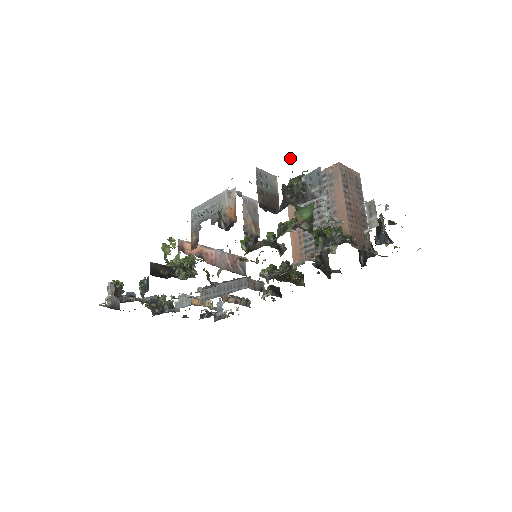
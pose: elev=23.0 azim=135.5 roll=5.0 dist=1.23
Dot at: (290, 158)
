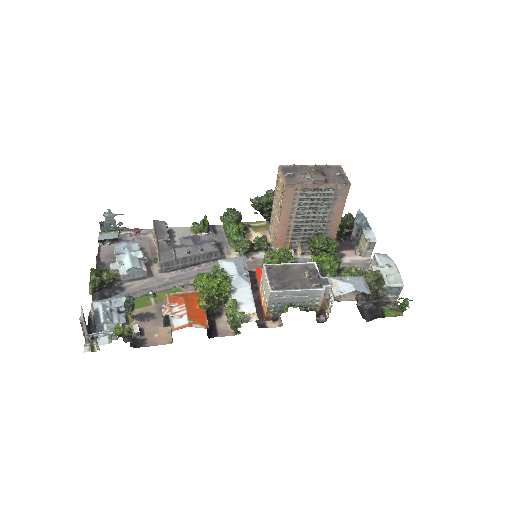
Dot at: occluded
